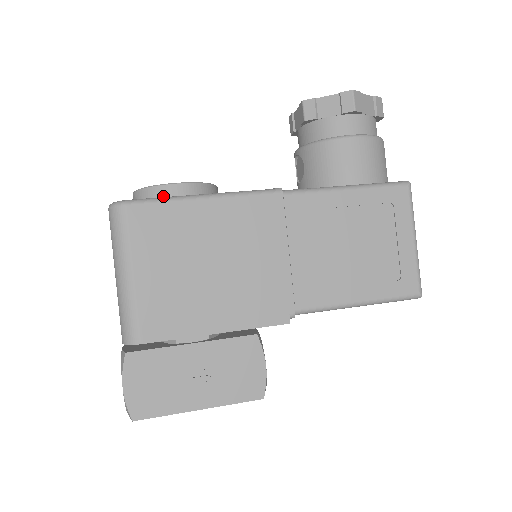
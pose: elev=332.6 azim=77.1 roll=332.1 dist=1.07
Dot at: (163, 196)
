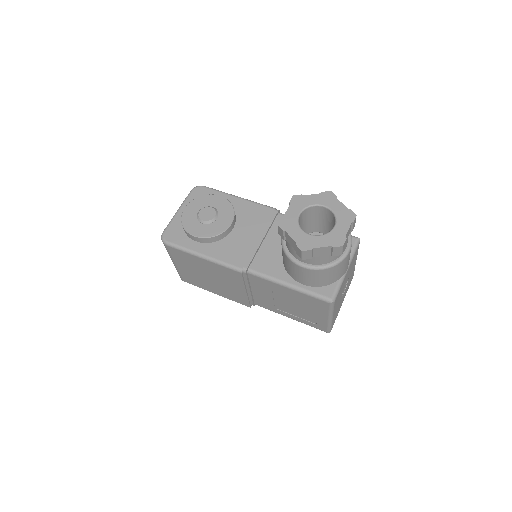
Dot at: (189, 237)
